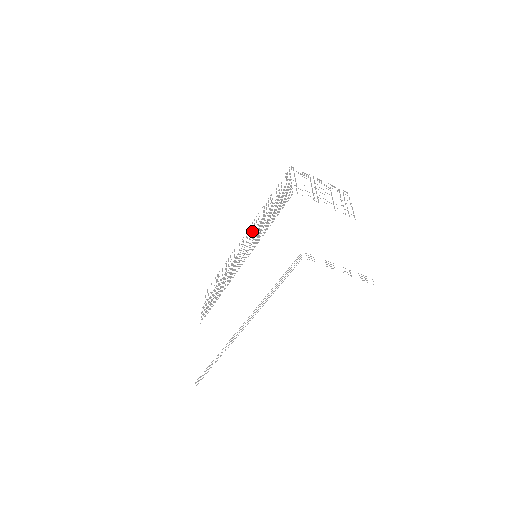
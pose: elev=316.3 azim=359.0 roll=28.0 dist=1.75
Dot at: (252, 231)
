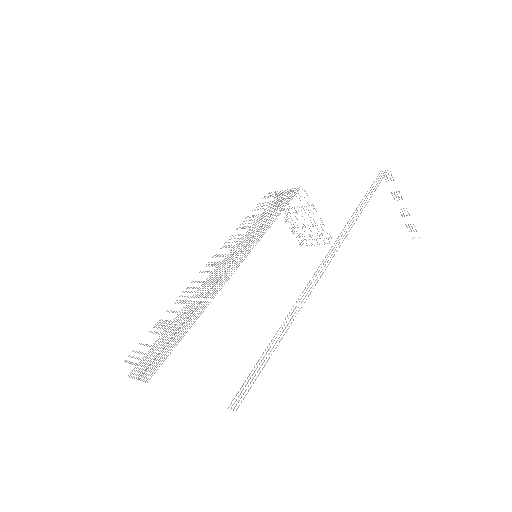
Dot at: occluded
